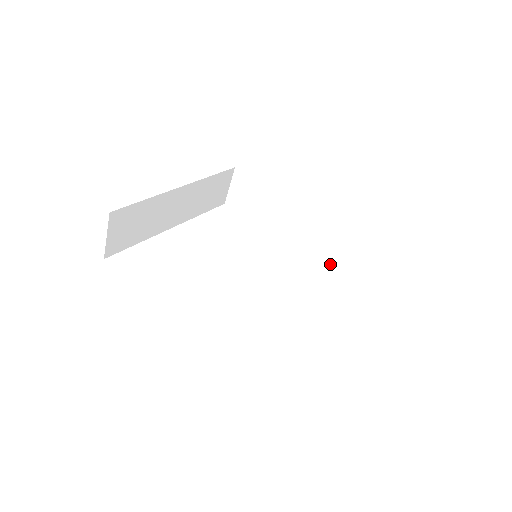
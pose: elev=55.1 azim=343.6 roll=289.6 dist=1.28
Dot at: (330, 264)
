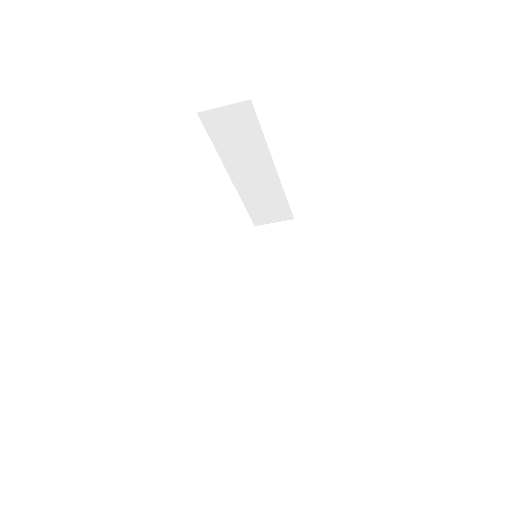
Dot at: (261, 342)
